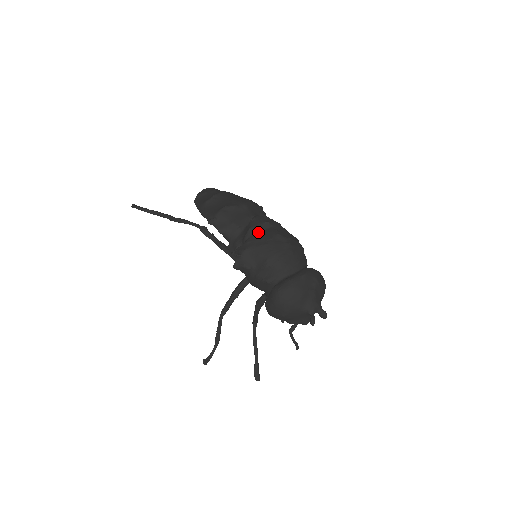
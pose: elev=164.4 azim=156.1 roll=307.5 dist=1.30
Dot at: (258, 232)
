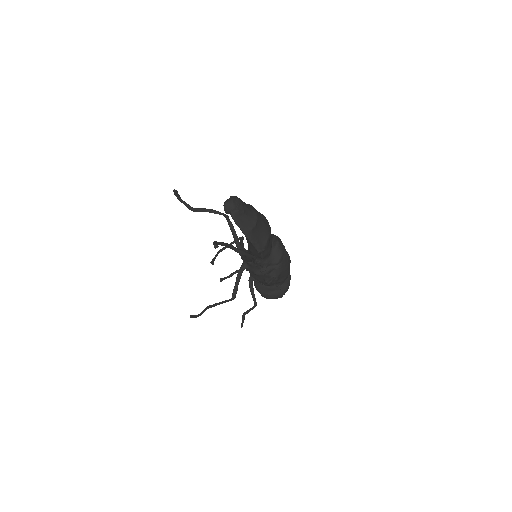
Dot at: (283, 258)
